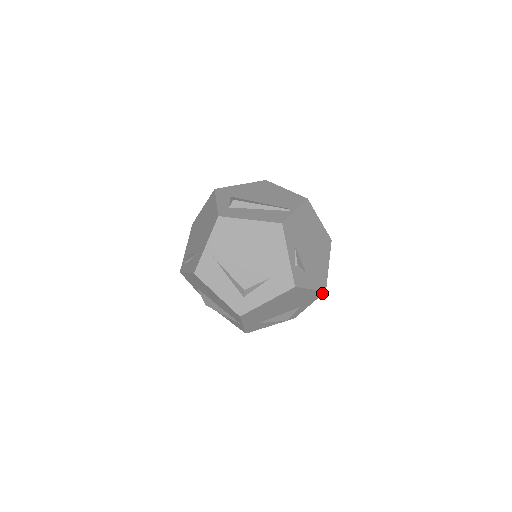
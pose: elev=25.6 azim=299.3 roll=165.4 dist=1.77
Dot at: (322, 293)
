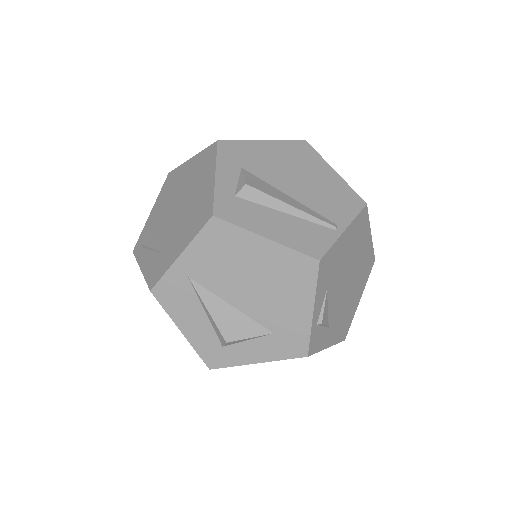
Dot at: occluded
